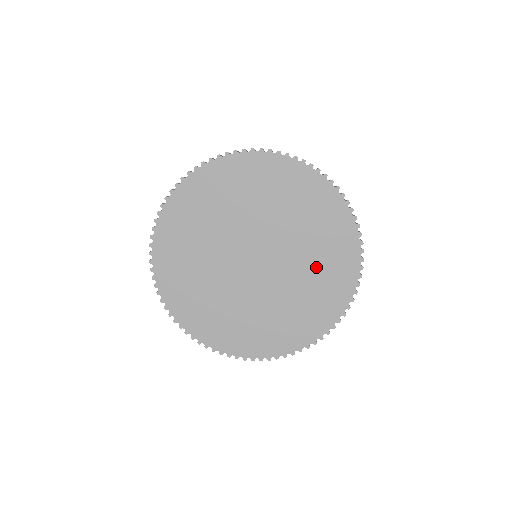
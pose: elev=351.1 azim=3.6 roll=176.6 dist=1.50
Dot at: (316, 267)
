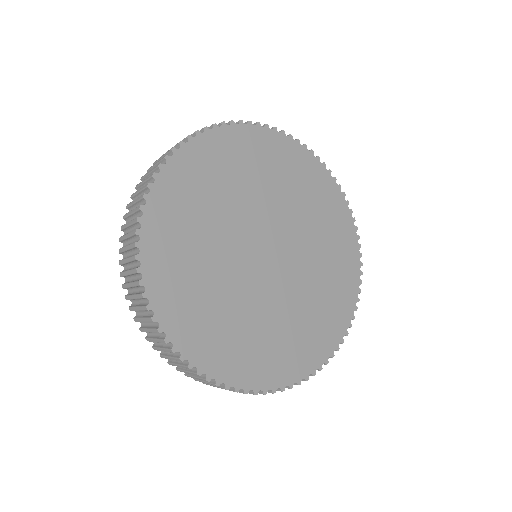
Dot at: (317, 300)
